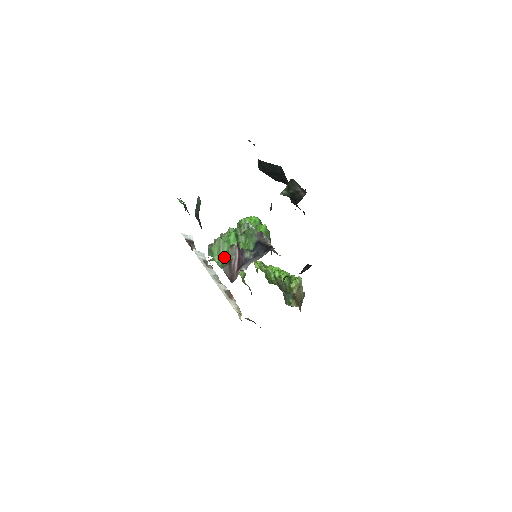
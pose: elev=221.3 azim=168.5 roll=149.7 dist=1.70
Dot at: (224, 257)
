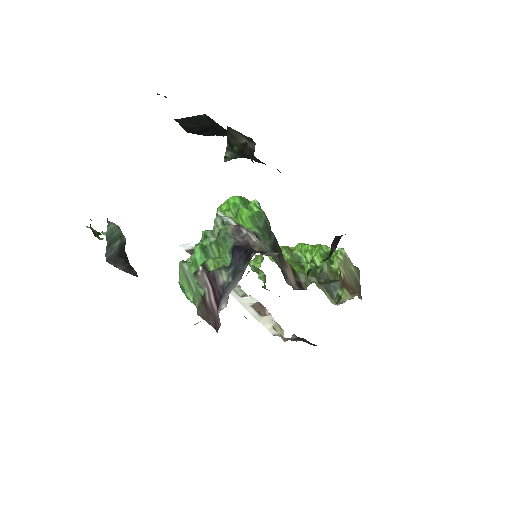
Dot at: occluded
